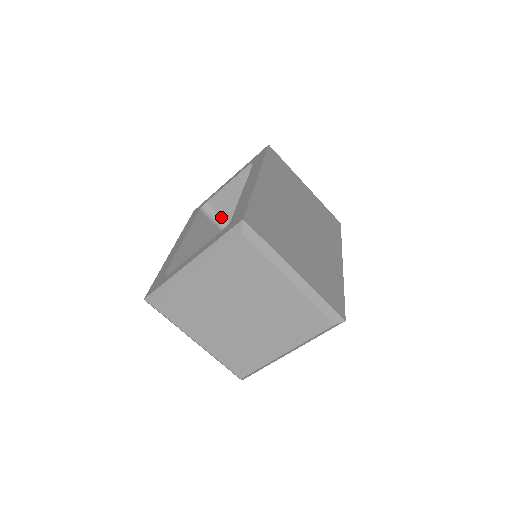
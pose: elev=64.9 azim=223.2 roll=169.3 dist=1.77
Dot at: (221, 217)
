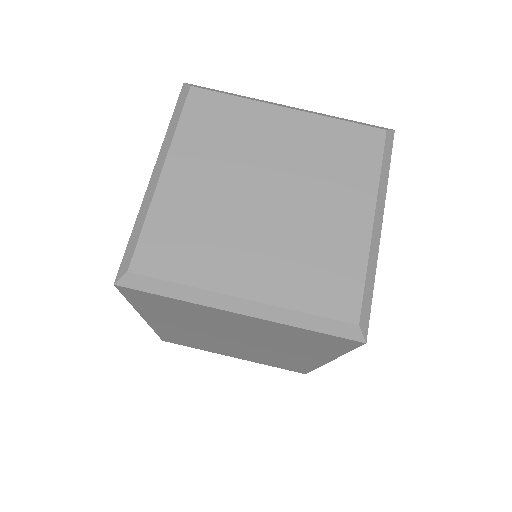
Dot at: occluded
